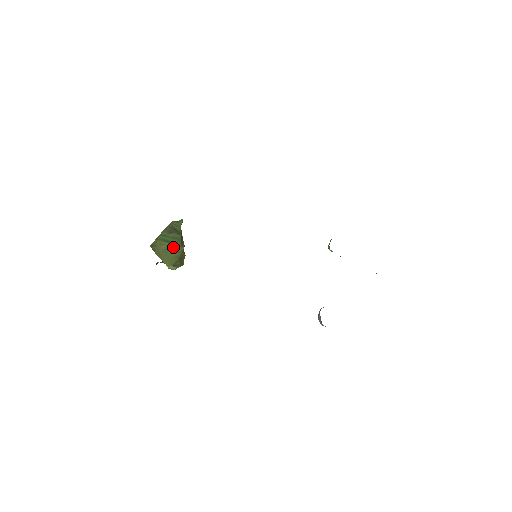
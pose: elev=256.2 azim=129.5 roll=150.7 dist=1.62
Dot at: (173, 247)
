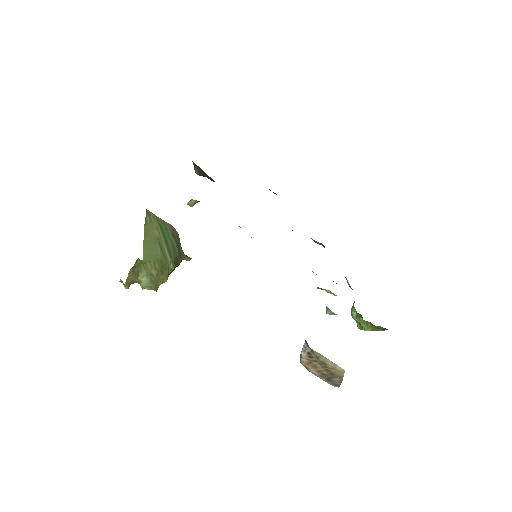
Dot at: (164, 248)
